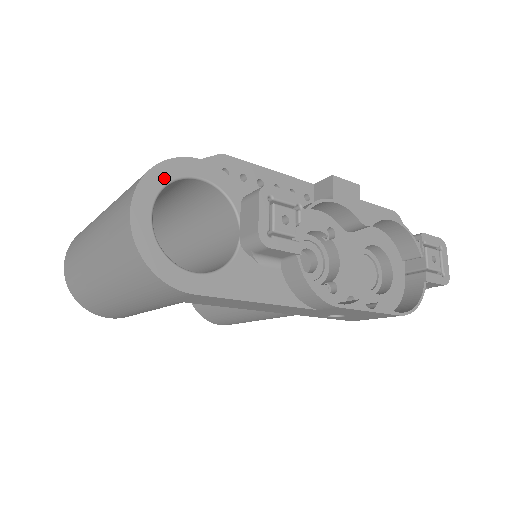
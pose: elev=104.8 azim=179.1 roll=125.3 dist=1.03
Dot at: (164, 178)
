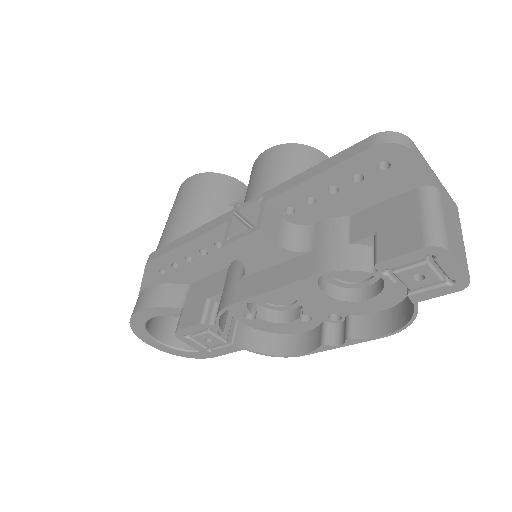
Dot at: (141, 329)
